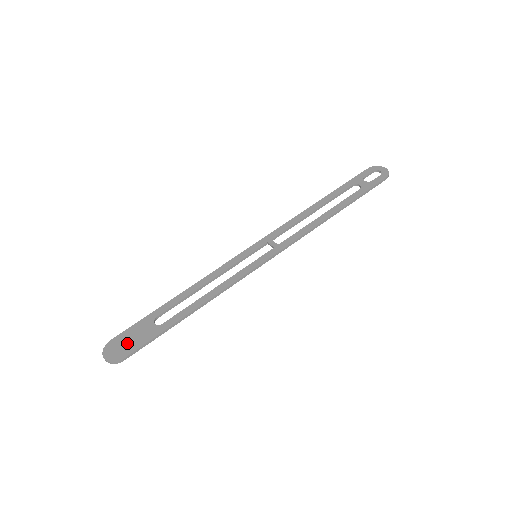
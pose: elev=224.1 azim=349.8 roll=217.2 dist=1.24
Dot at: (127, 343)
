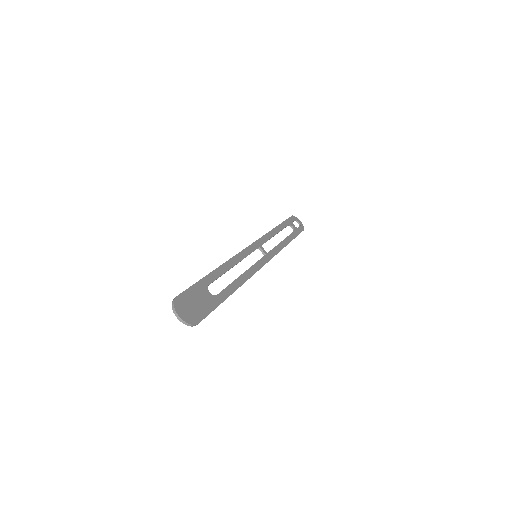
Dot at: (195, 306)
